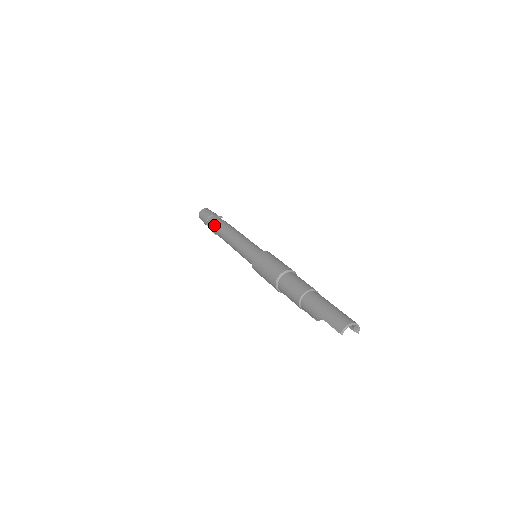
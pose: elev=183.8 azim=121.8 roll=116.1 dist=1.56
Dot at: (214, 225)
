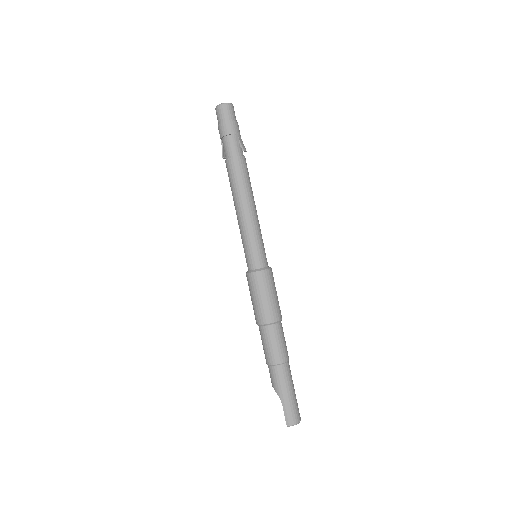
Dot at: (233, 159)
